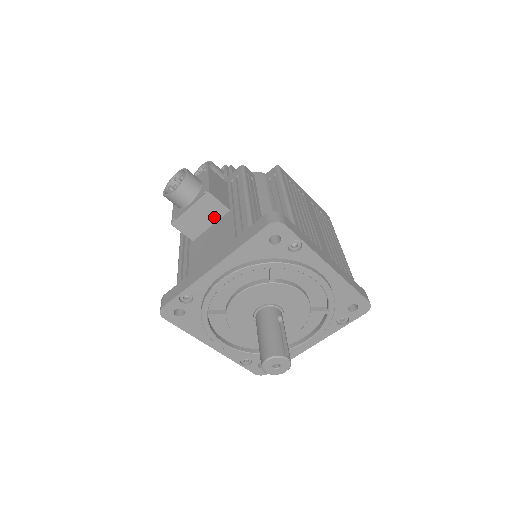
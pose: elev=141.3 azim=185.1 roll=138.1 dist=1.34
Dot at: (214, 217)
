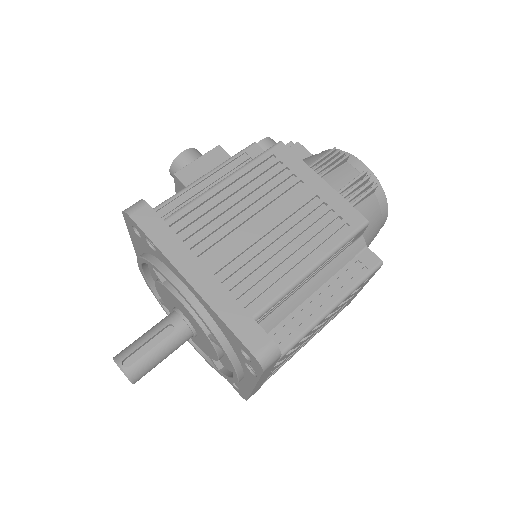
Dot at: occluded
